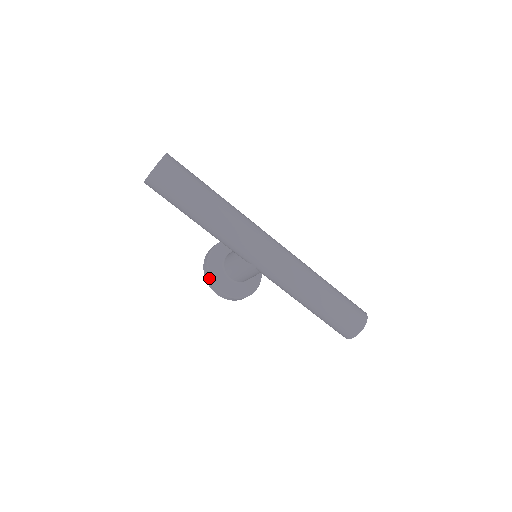
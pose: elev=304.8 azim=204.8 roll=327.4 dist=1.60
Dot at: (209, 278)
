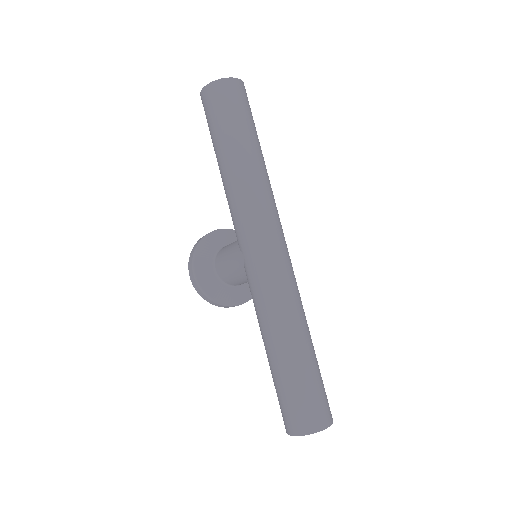
Dot at: (194, 251)
